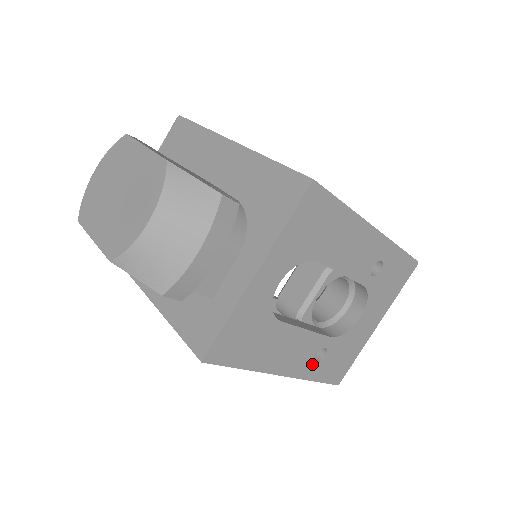
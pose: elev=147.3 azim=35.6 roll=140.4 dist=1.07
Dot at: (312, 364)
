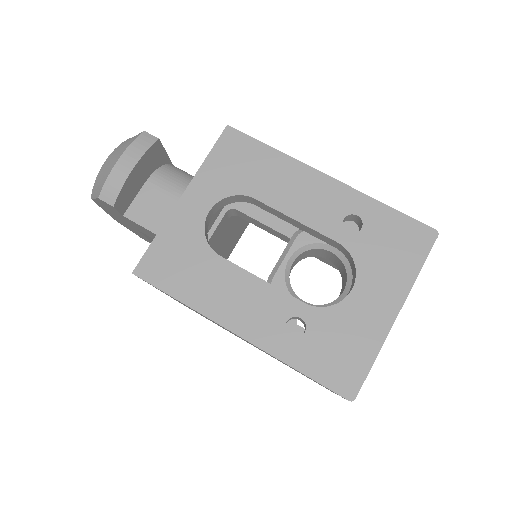
Dot at: (284, 337)
